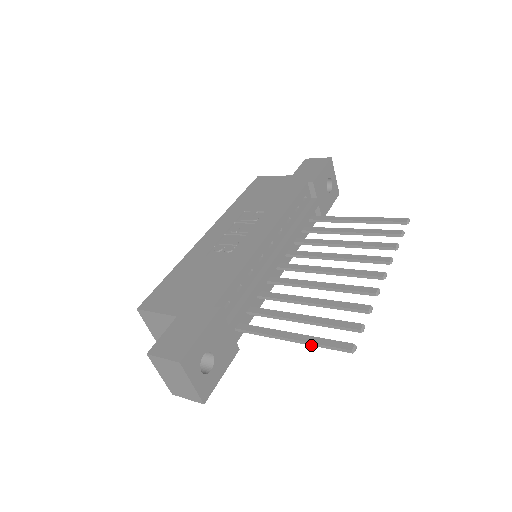
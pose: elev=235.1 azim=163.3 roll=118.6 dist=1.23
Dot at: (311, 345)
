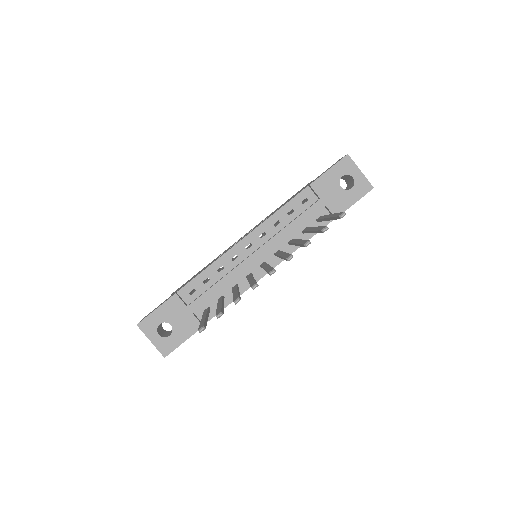
Dot at: occluded
